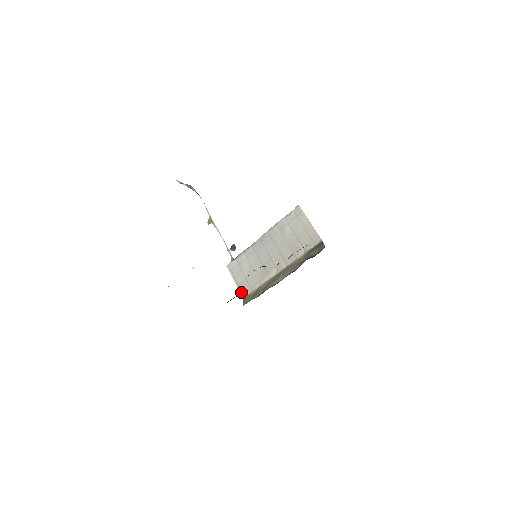
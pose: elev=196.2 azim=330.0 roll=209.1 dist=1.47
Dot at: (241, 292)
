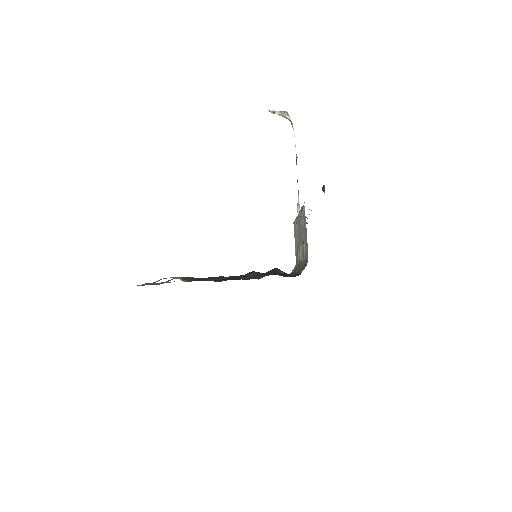
Dot at: occluded
